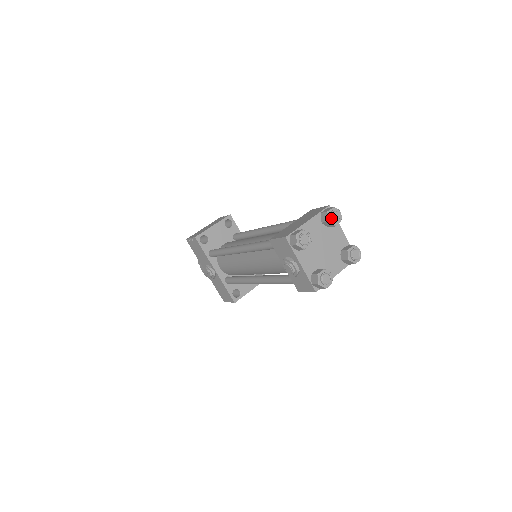
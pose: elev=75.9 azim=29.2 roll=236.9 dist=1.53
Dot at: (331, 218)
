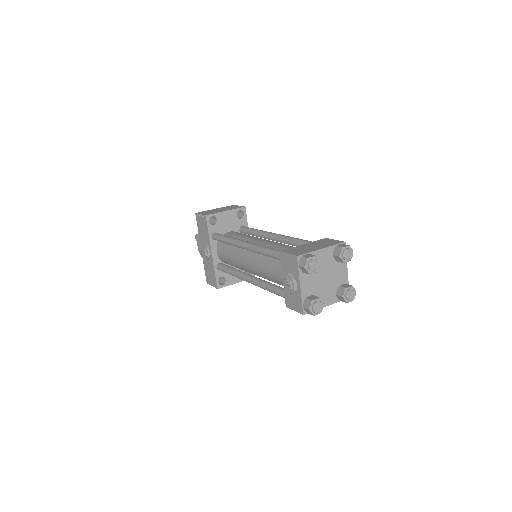
Dot at: (343, 255)
